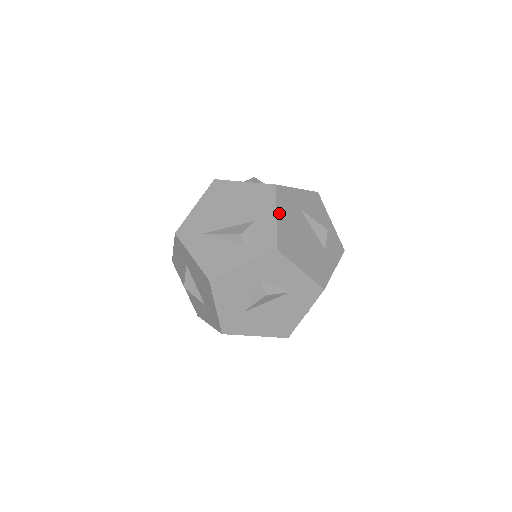
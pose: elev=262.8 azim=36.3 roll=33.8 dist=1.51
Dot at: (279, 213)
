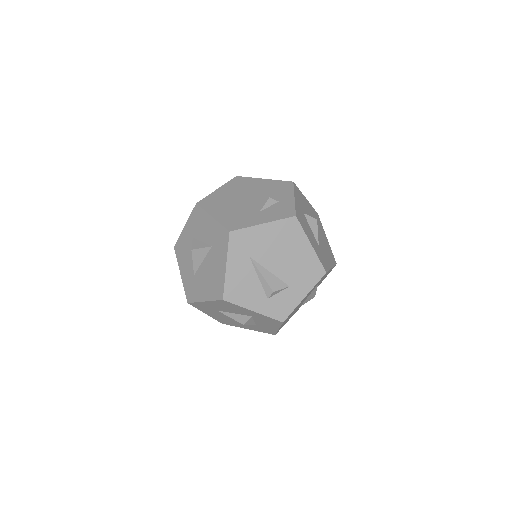
Dot at: occluded
